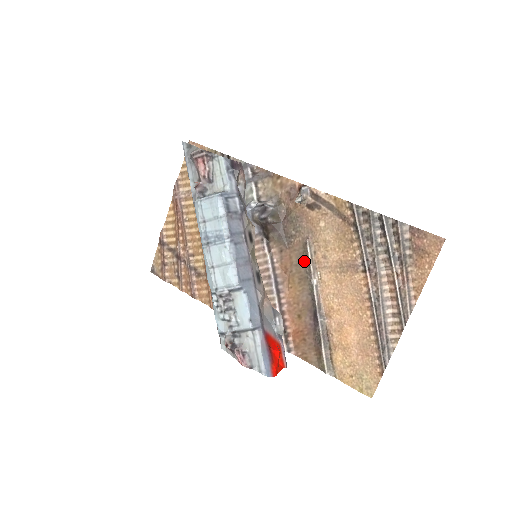
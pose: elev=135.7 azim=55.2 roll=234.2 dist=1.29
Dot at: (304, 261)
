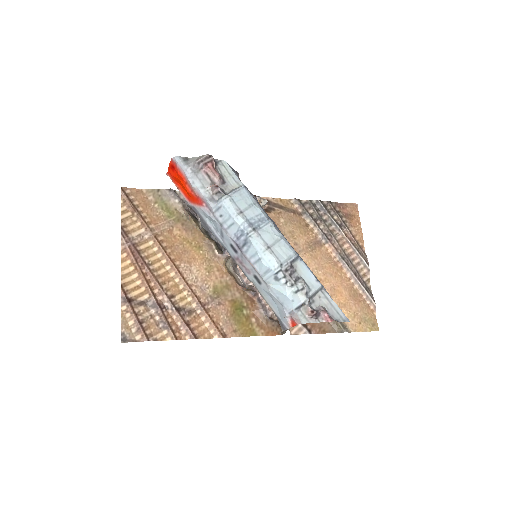
Dot at: occluded
